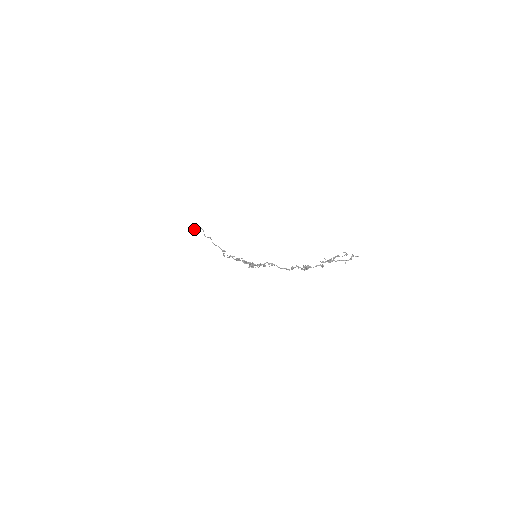
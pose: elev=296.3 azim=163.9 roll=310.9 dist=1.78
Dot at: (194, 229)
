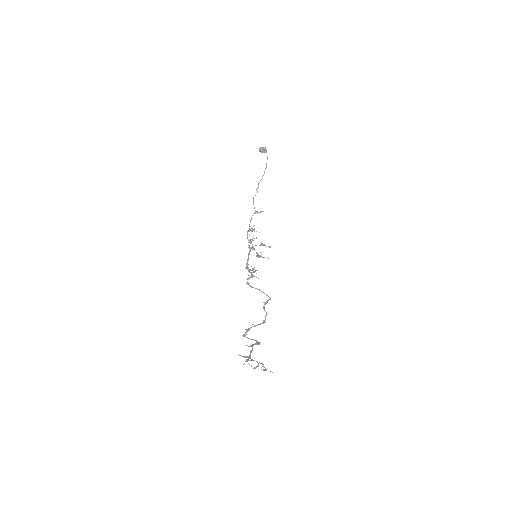
Dot at: (261, 152)
